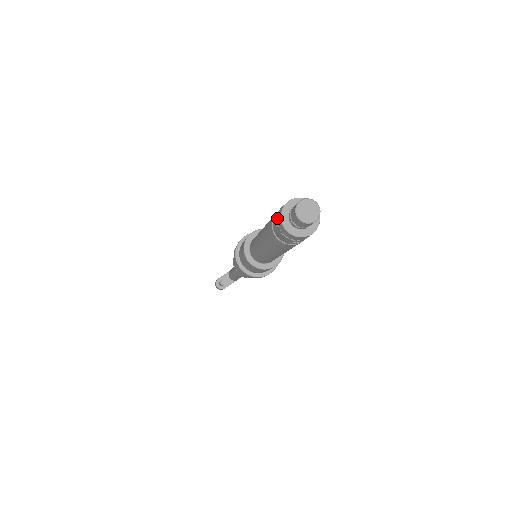
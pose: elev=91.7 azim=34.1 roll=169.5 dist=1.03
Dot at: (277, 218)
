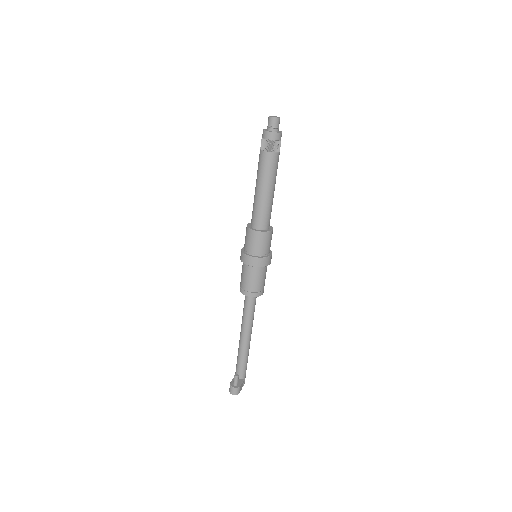
Dot at: (263, 138)
